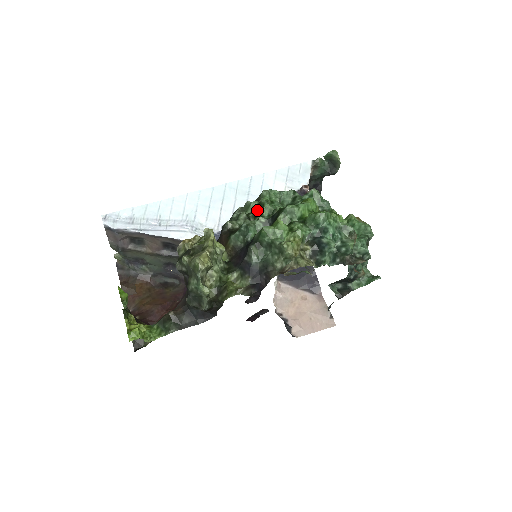
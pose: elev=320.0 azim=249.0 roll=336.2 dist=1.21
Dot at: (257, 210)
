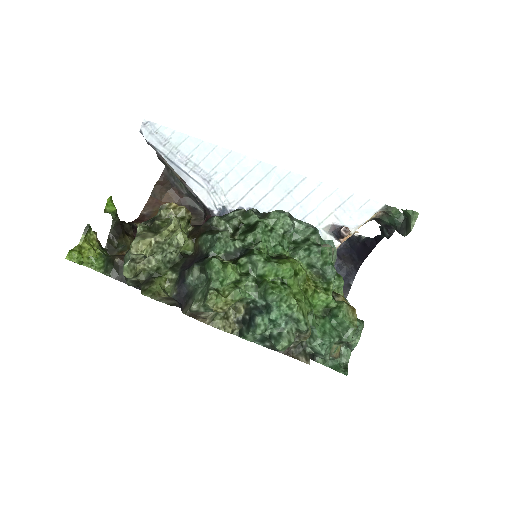
Dot at: (251, 227)
